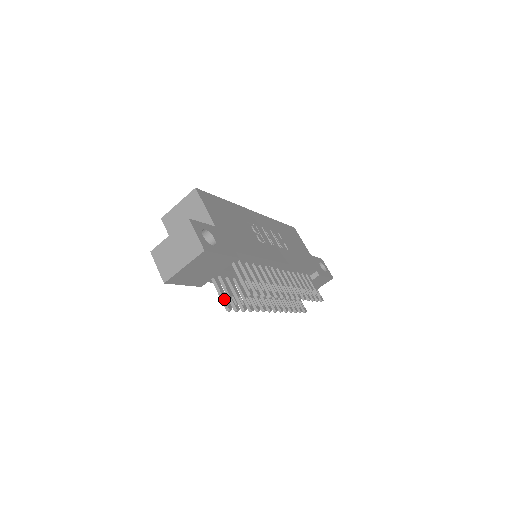
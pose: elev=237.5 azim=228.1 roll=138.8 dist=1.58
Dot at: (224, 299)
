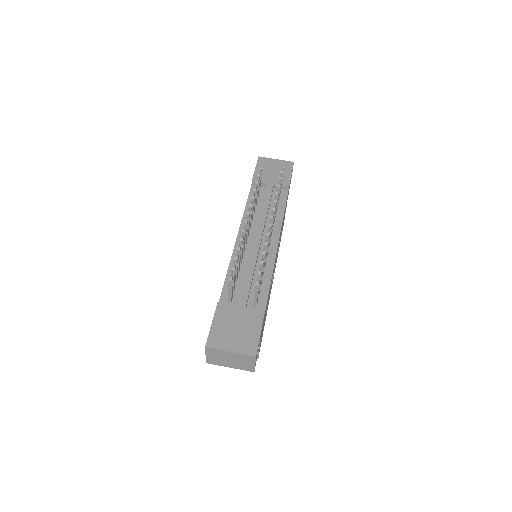
Dot at: occluded
